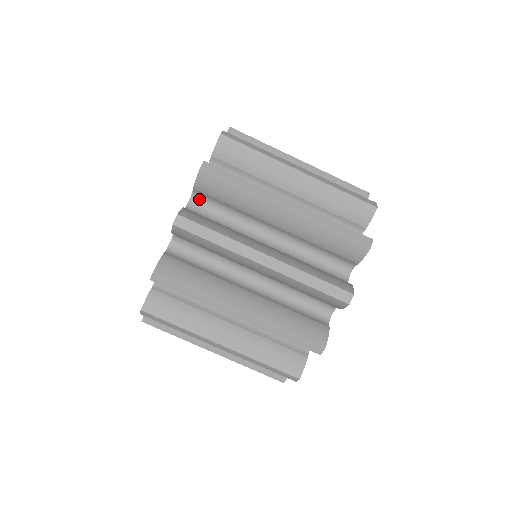
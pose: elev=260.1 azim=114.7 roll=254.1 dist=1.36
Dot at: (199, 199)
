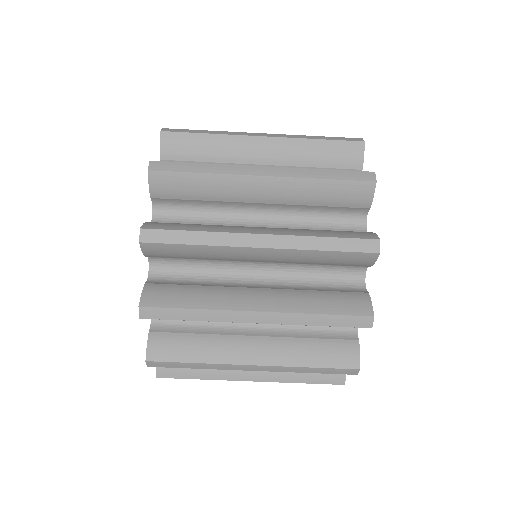
Dot at: (159, 260)
